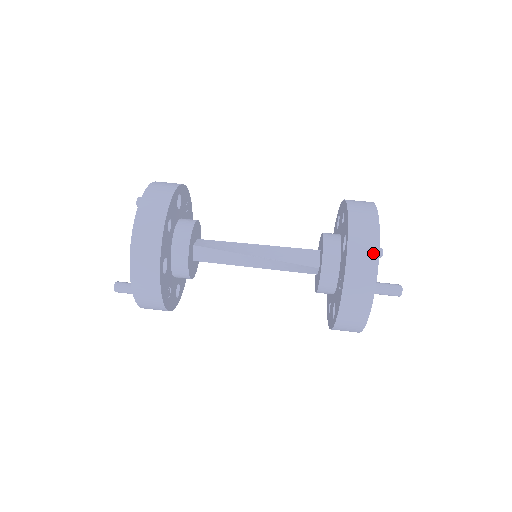
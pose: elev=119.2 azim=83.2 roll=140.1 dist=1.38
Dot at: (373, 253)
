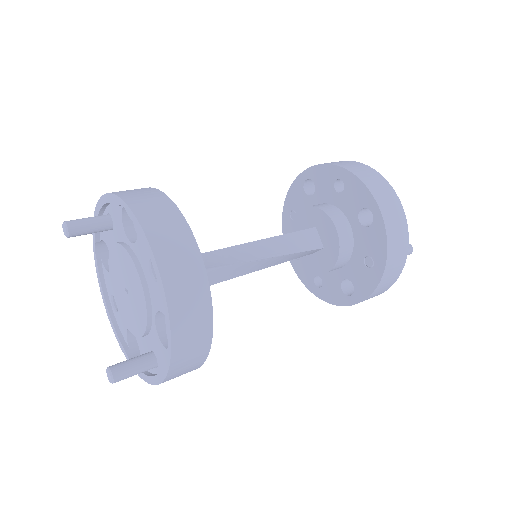
Dot at: (403, 222)
